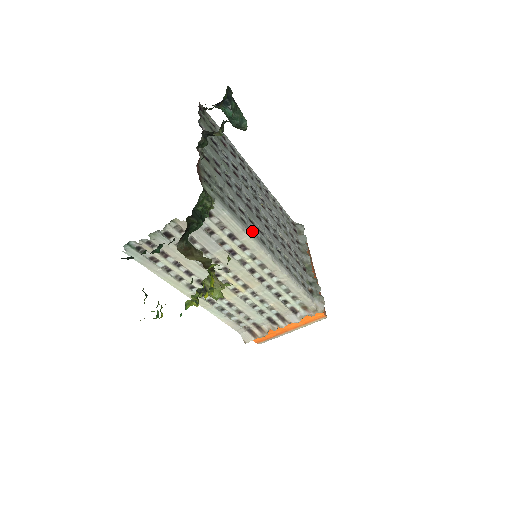
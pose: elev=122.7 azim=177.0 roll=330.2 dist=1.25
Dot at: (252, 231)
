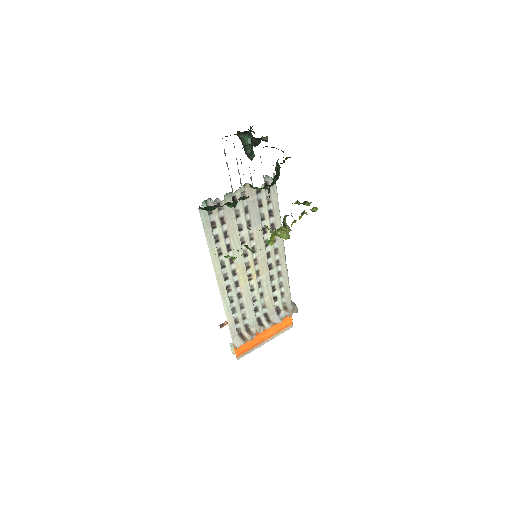
Dot at: occluded
